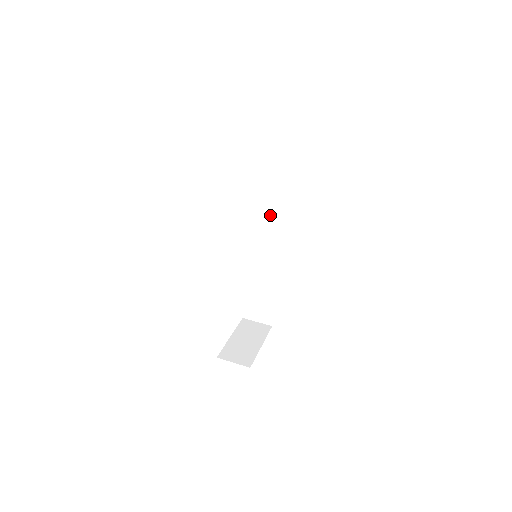
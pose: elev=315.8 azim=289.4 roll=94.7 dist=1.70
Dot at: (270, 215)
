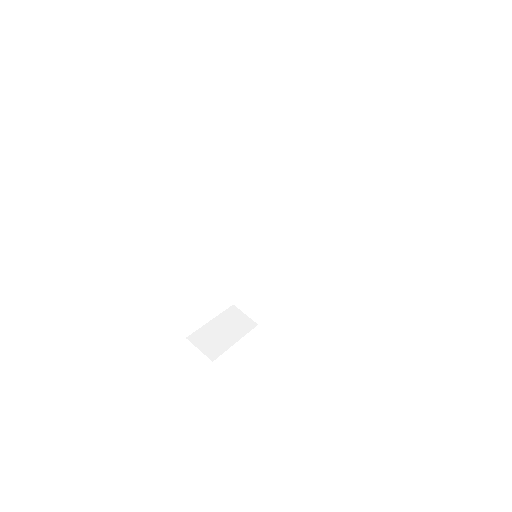
Dot at: (289, 217)
